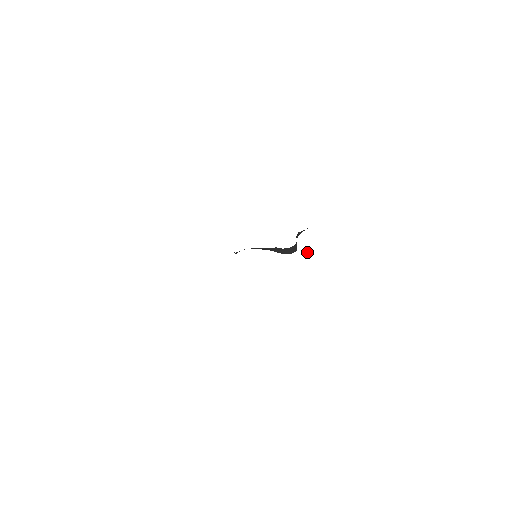
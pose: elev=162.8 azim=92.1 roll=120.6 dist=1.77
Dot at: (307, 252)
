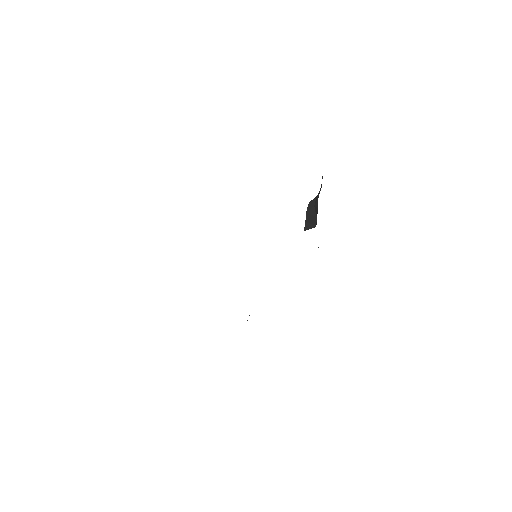
Dot at: occluded
